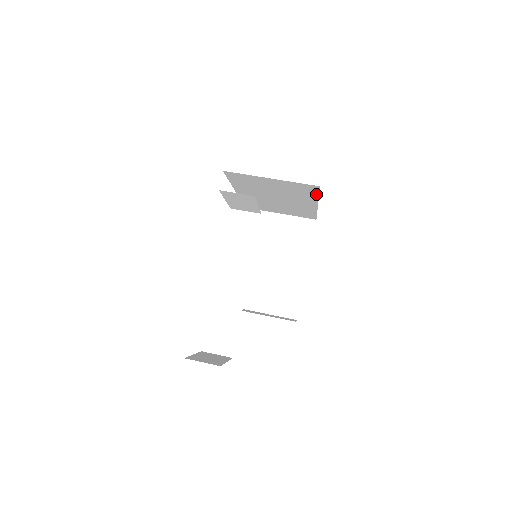
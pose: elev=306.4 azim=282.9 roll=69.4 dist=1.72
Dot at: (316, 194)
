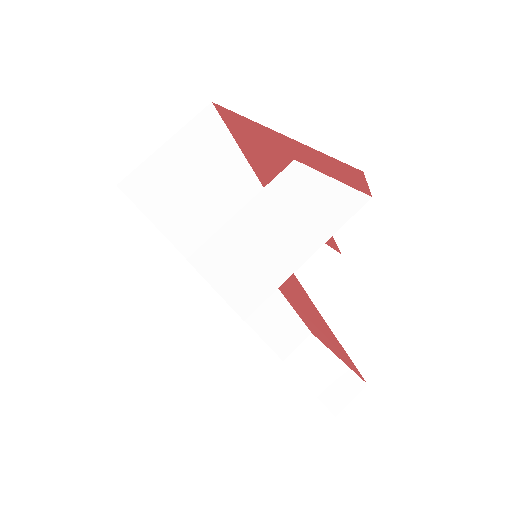
Dot at: occluded
